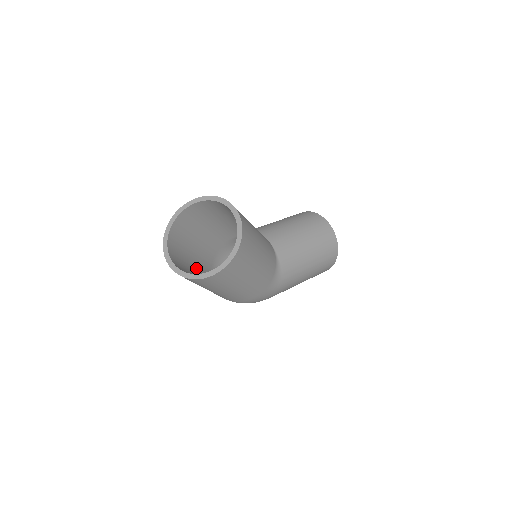
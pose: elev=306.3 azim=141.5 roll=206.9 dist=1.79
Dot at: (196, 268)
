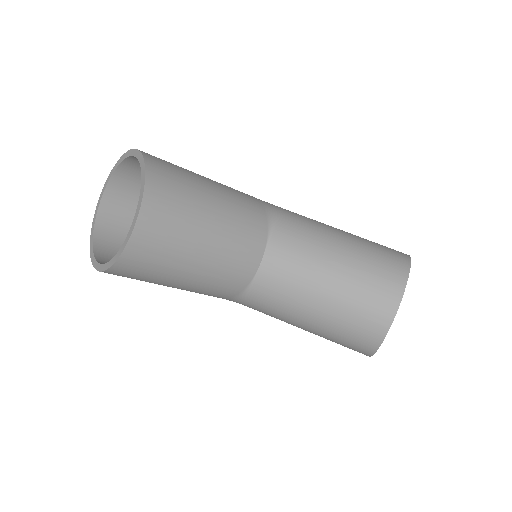
Dot at: occluded
